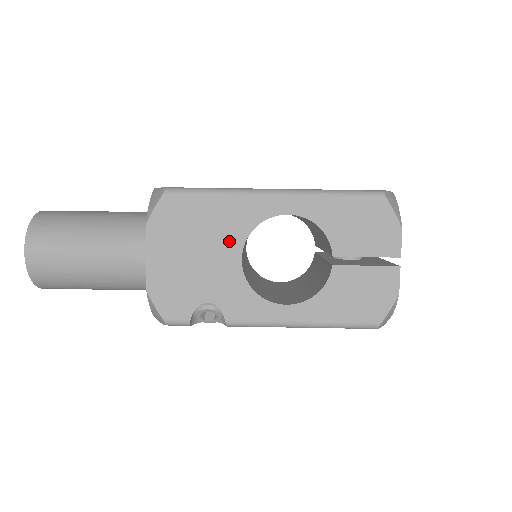
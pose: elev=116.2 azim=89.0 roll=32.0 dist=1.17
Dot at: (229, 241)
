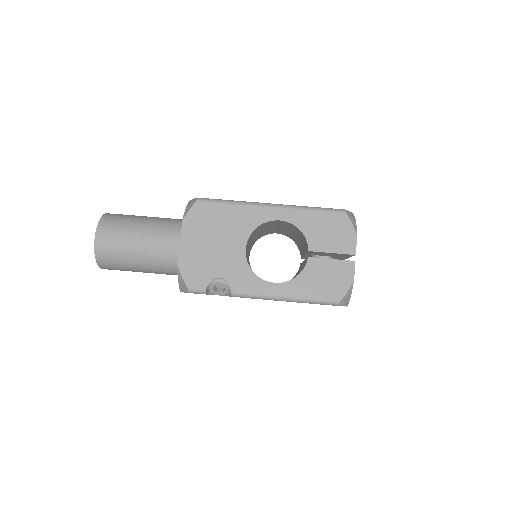
Dot at: (238, 236)
